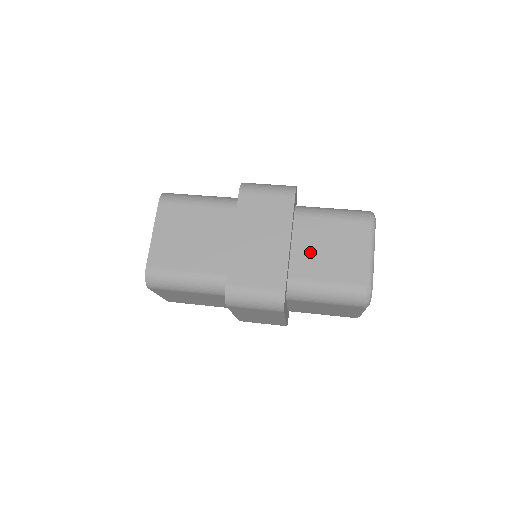
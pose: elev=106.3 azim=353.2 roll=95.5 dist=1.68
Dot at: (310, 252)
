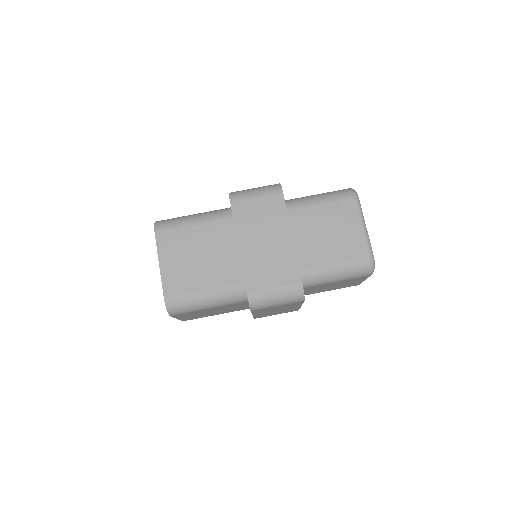
Dot at: (310, 240)
